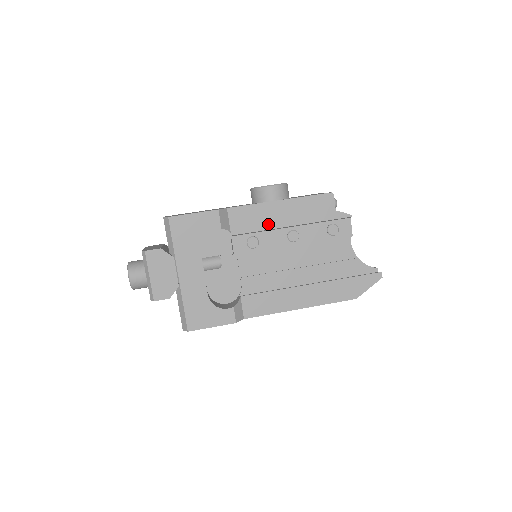
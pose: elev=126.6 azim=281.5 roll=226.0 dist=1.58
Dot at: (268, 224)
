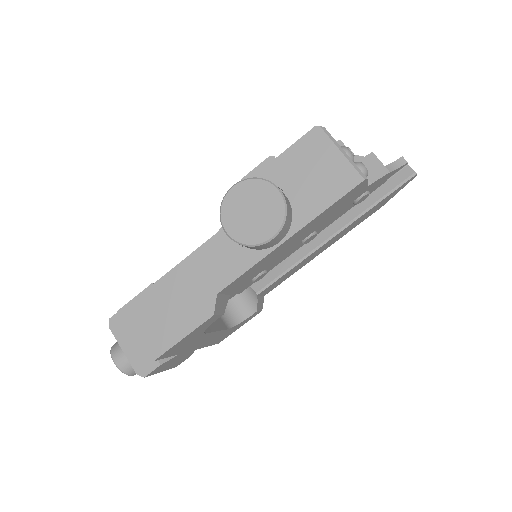
Dot at: (276, 258)
